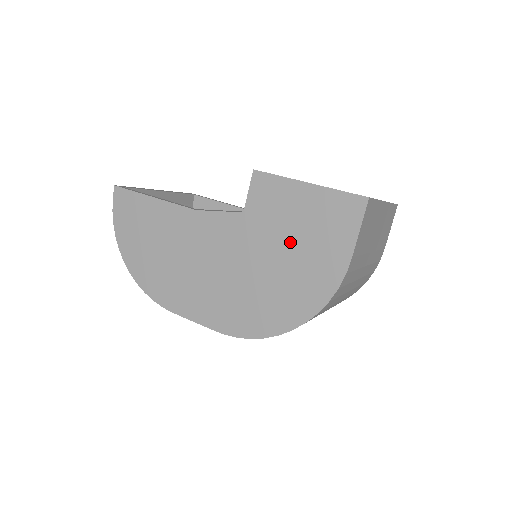
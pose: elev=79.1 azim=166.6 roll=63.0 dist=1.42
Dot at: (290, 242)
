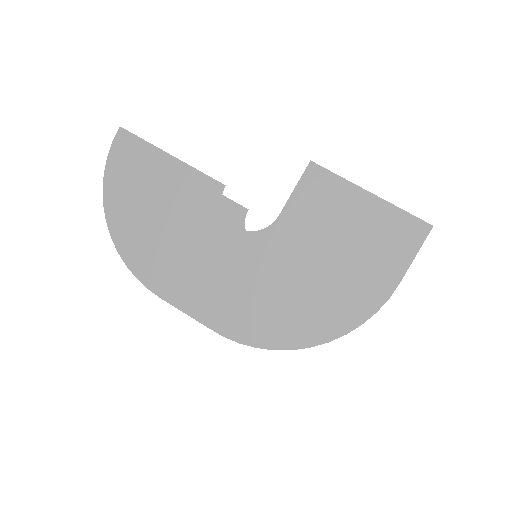
Dot at: (334, 250)
